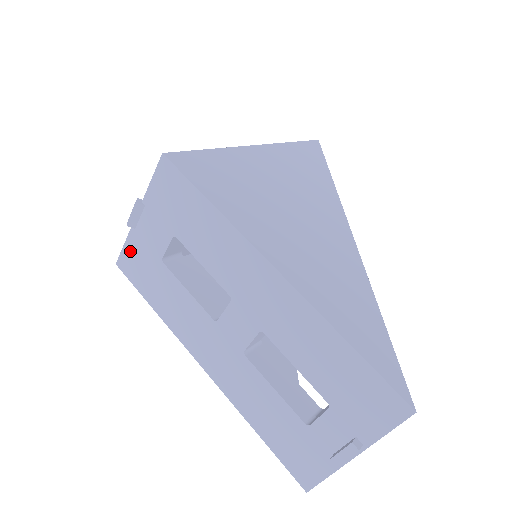
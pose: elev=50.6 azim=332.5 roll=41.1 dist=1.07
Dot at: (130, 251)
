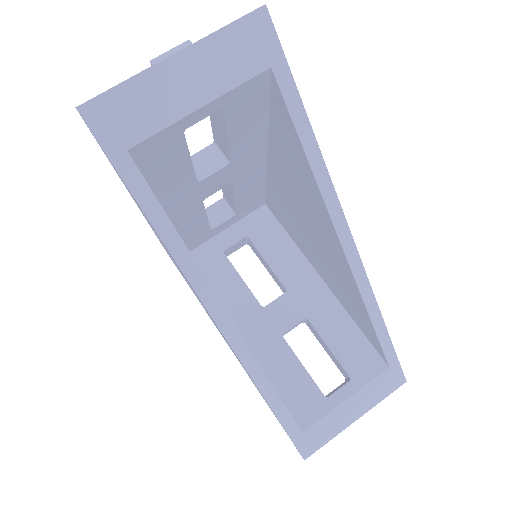
Dot at: occluded
